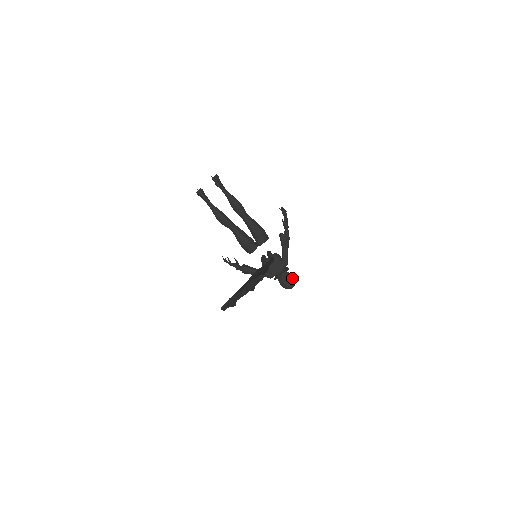
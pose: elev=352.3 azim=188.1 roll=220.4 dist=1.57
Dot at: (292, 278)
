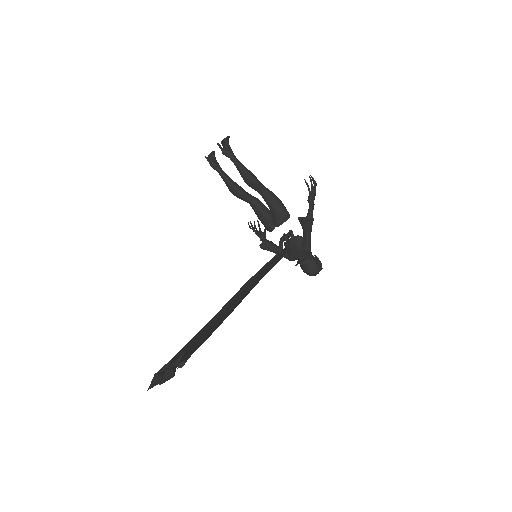
Dot at: (315, 266)
